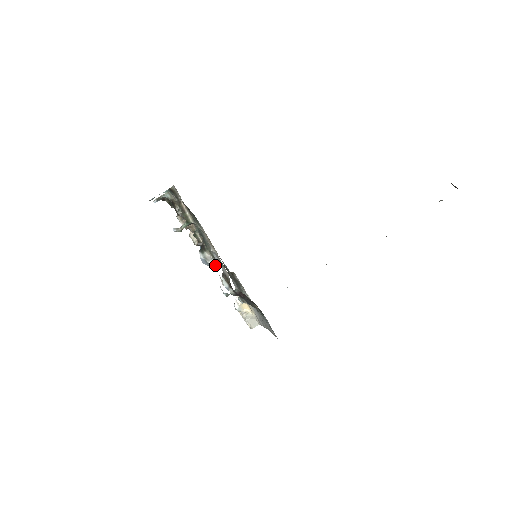
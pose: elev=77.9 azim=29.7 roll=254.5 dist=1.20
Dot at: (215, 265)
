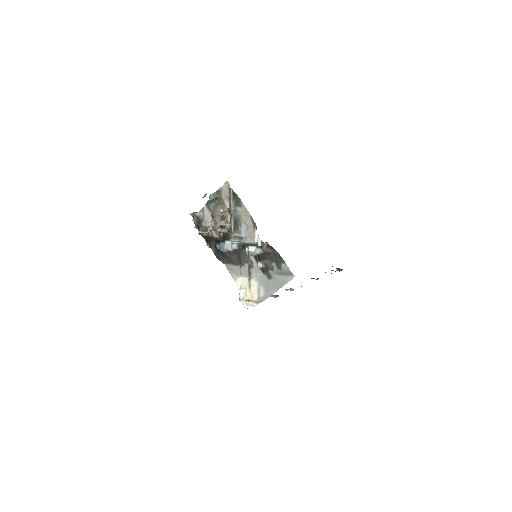
Dot at: (239, 246)
